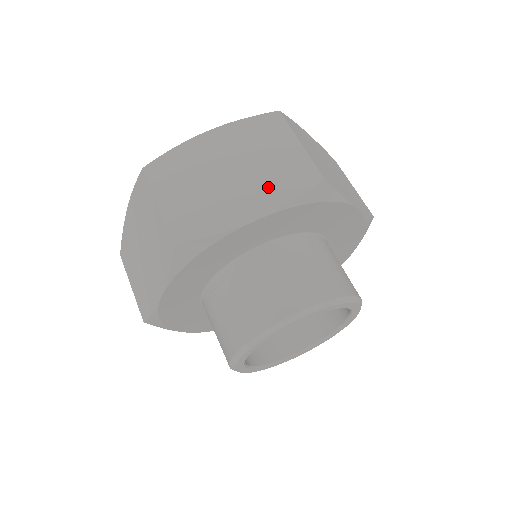
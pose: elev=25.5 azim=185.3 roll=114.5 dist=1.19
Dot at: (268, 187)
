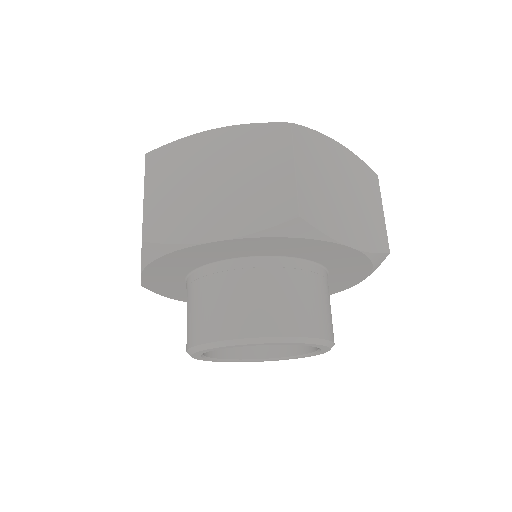
Dot at: (243, 209)
